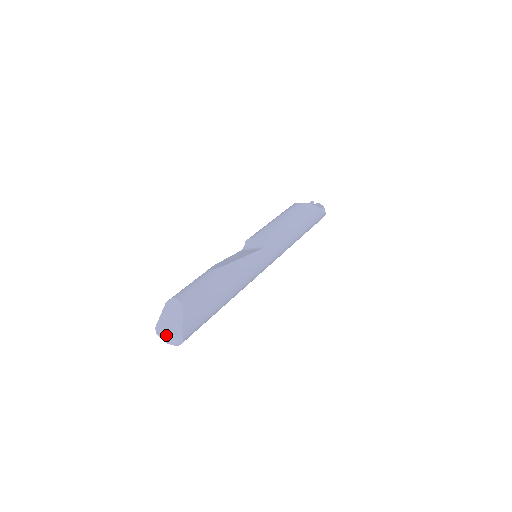
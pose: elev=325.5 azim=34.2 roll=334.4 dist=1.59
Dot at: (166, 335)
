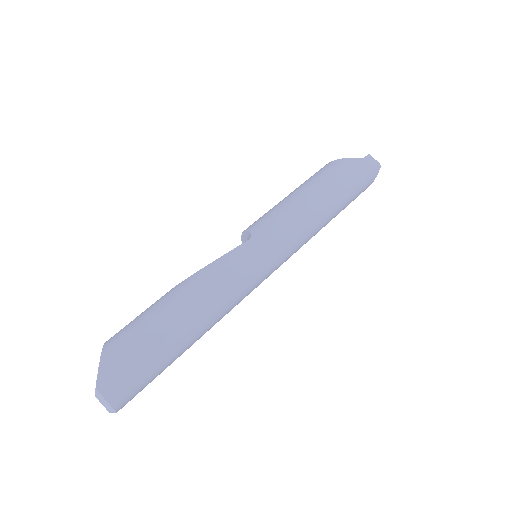
Dot at: occluded
